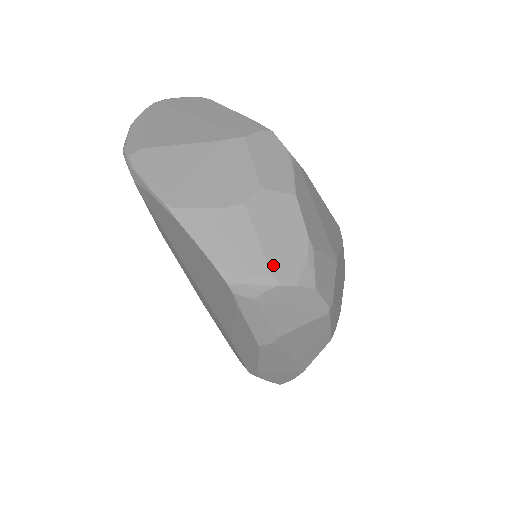
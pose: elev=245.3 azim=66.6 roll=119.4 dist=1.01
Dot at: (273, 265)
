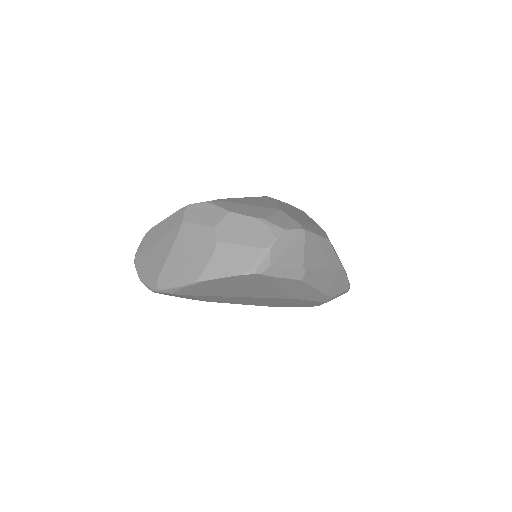
Dot at: (258, 245)
